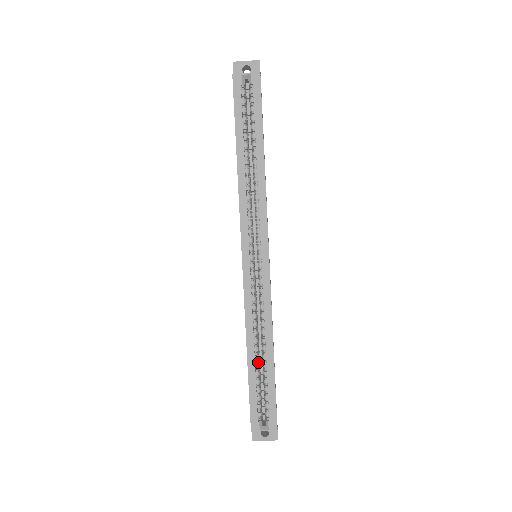
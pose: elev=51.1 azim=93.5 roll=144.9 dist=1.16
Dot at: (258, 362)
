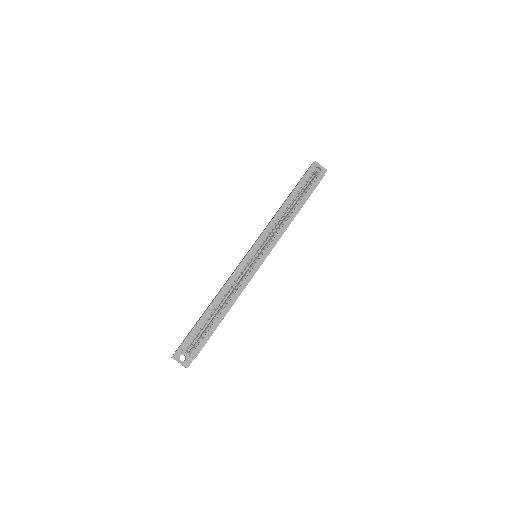
Dot at: (214, 311)
